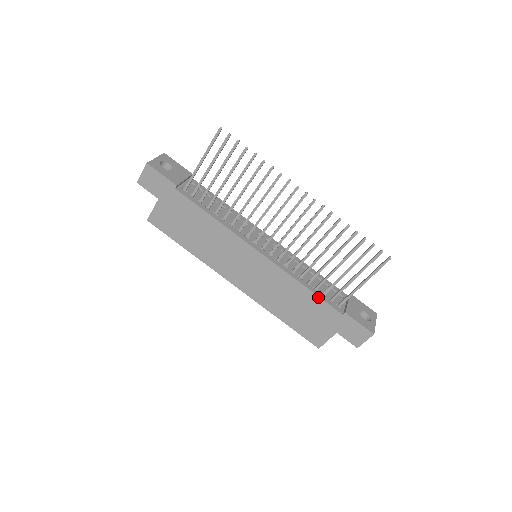
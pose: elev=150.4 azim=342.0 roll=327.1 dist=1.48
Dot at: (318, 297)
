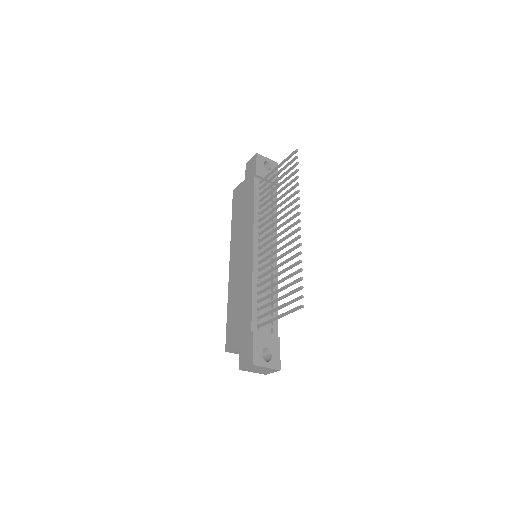
Dot at: (251, 305)
